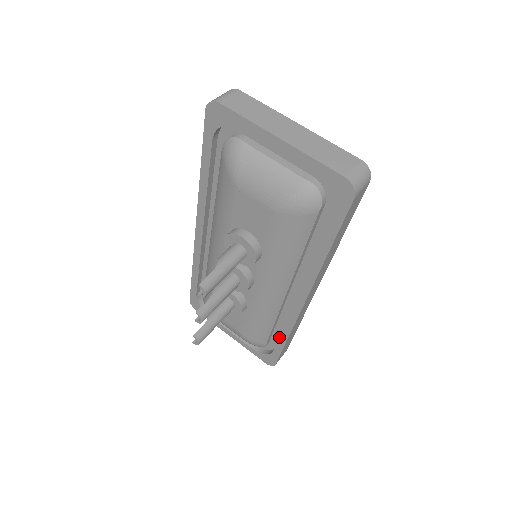
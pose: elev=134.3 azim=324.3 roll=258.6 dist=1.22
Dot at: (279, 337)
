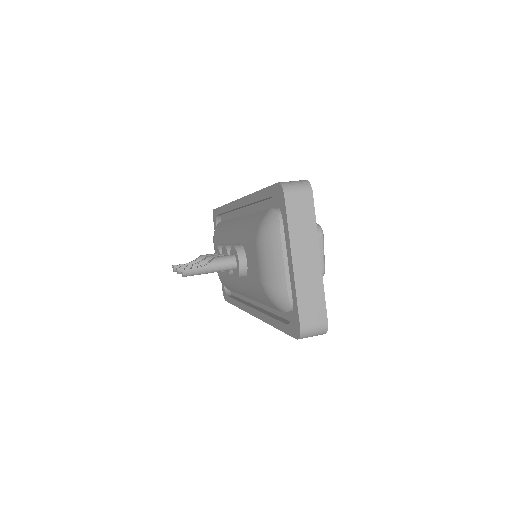
Dot at: (234, 299)
